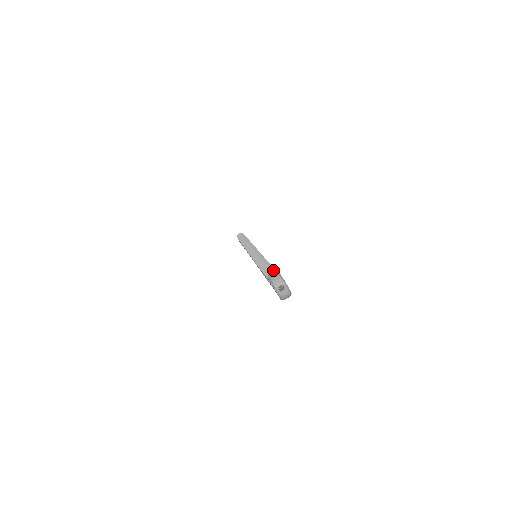
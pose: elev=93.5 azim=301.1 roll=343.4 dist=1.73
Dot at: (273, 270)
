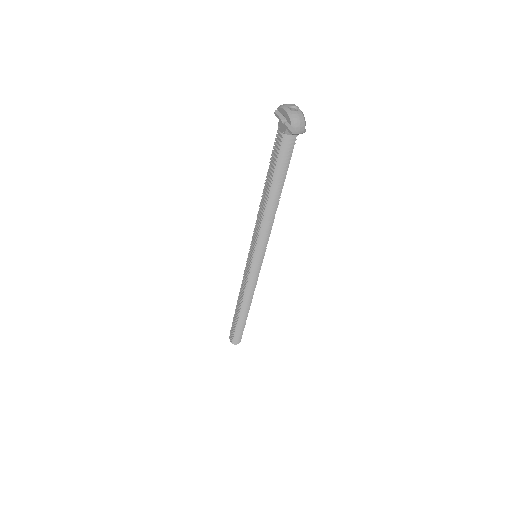
Dot at: occluded
